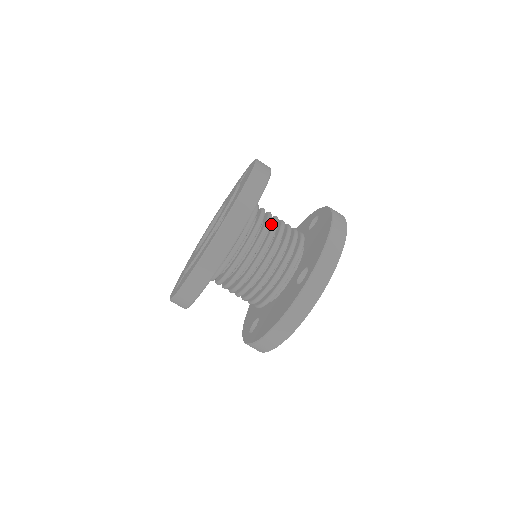
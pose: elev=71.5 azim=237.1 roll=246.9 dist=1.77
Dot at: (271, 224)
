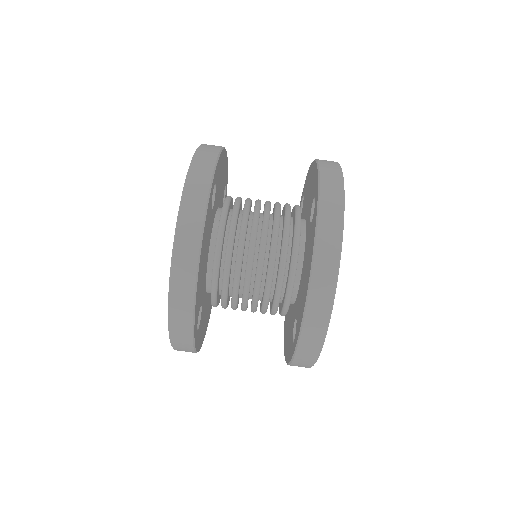
Dot at: occluded
